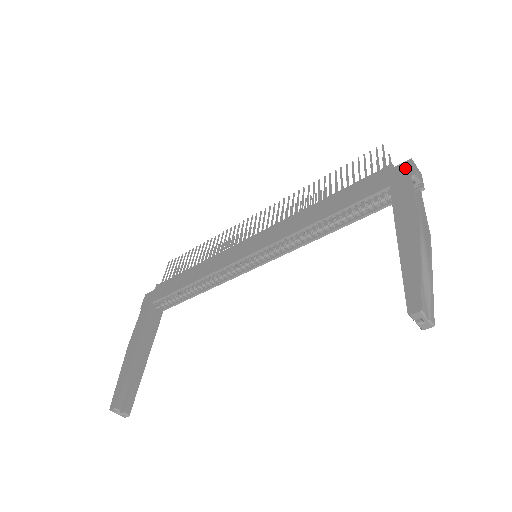
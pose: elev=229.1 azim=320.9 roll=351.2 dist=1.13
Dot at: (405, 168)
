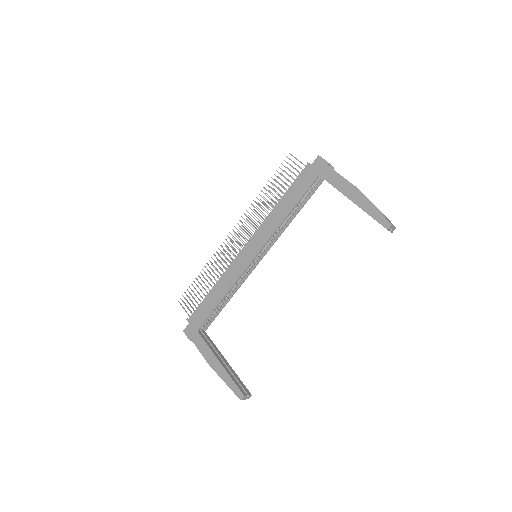
Dot at: (320, 162)
